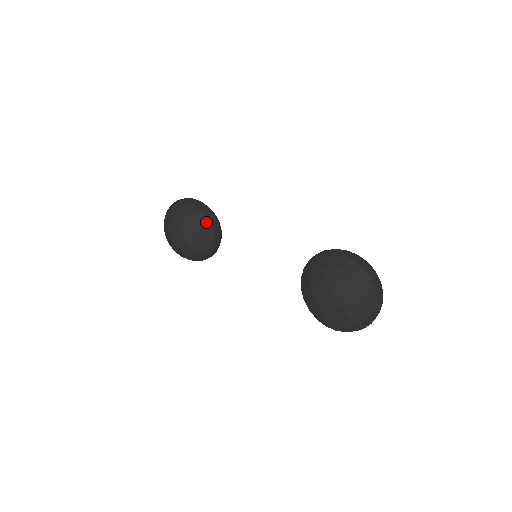
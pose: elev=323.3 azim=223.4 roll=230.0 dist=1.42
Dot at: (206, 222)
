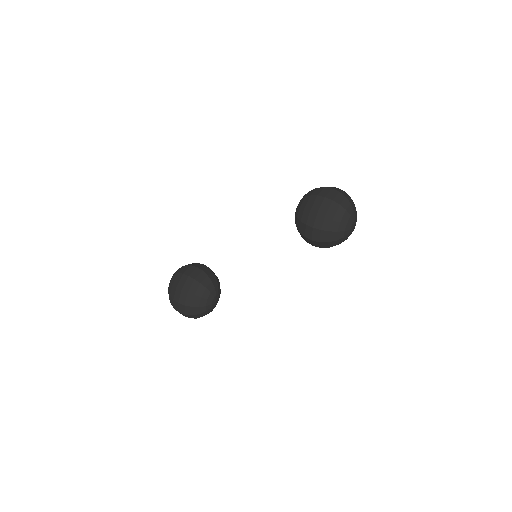
Dot at: (207, 267)
